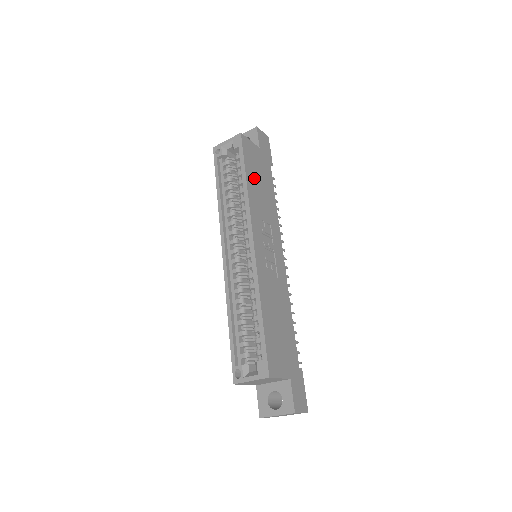
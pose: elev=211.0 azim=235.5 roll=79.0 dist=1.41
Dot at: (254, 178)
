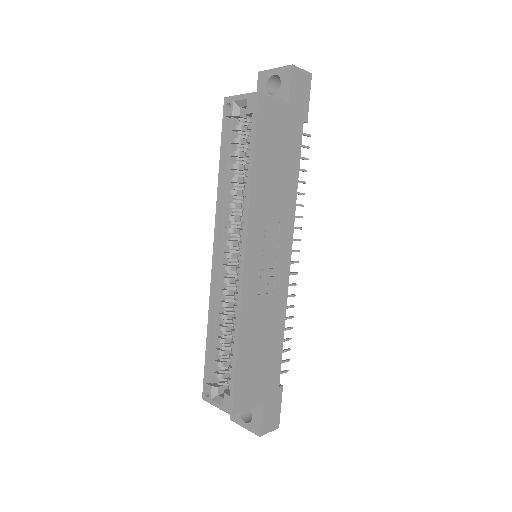
Dot at: (267, 161)
